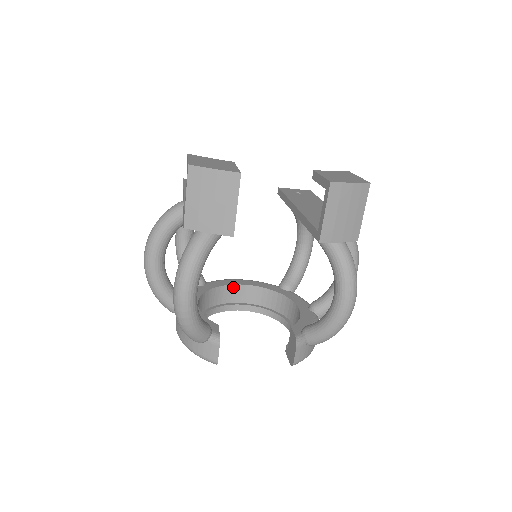
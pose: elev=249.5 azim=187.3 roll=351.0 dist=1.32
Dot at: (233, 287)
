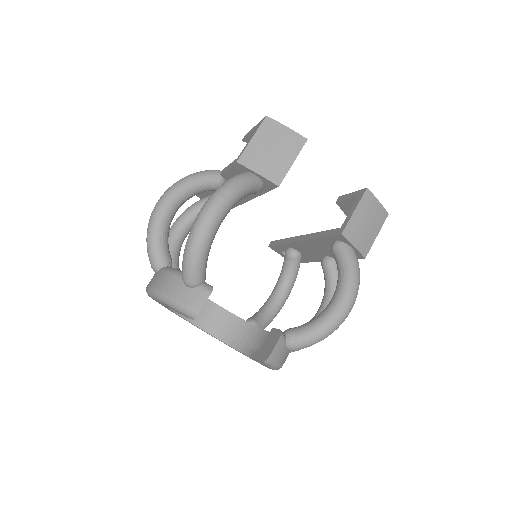
Dot at: occluded
